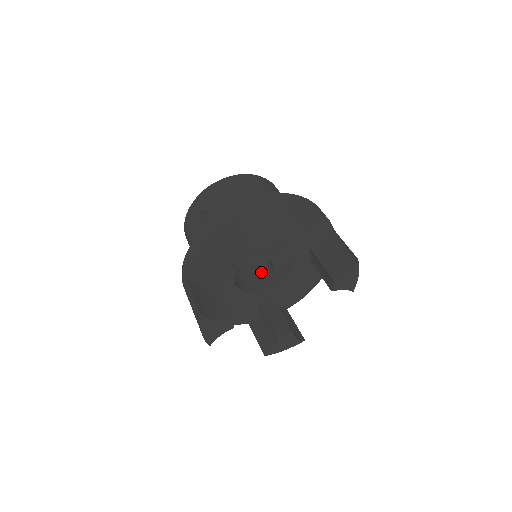
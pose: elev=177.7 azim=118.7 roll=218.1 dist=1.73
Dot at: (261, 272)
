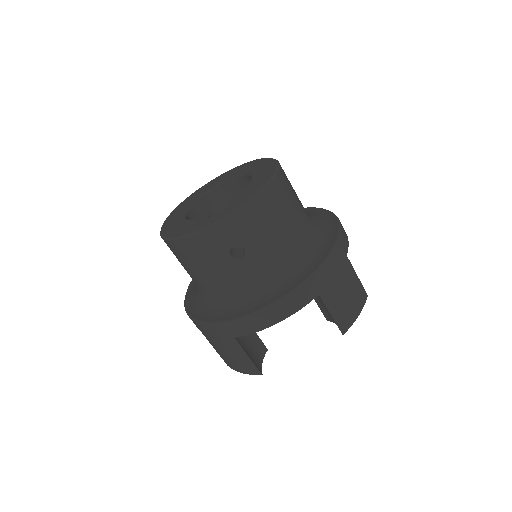
Dot at: occluded
